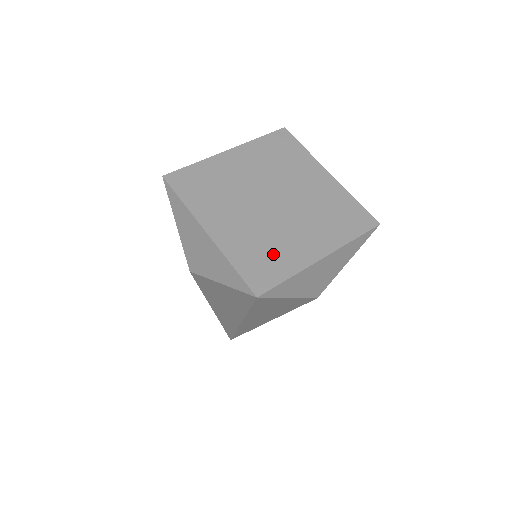
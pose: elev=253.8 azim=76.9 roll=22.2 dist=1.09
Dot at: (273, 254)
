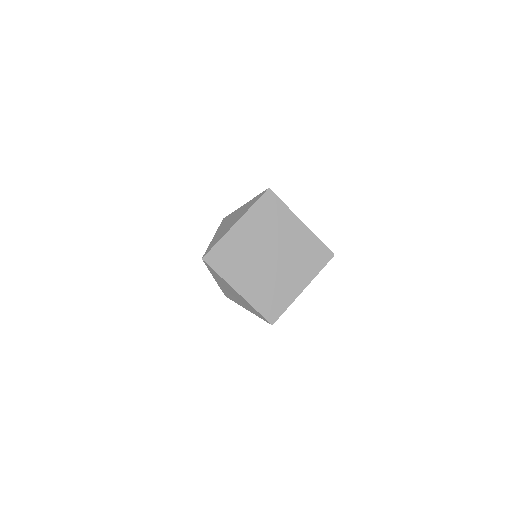
Dot at: (276, 296)
